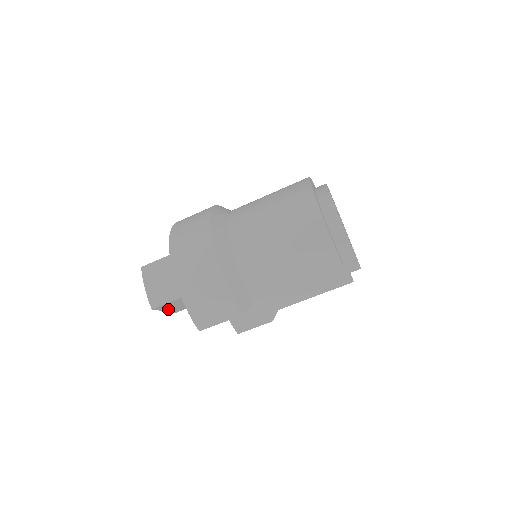
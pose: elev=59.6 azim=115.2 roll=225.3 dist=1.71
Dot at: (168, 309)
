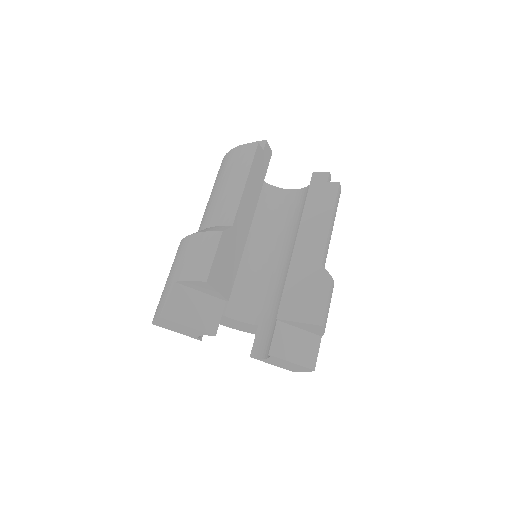
Dot at: (190, 322)
